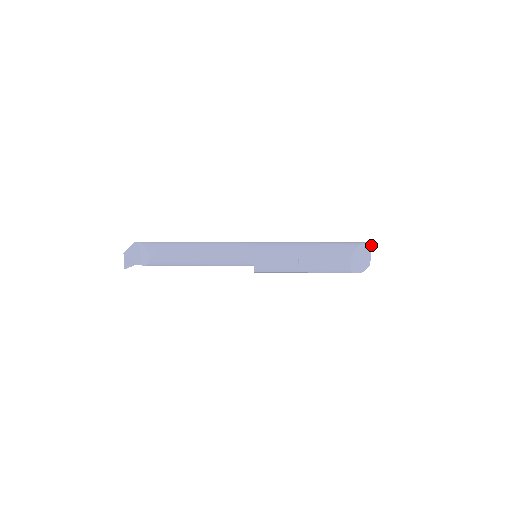
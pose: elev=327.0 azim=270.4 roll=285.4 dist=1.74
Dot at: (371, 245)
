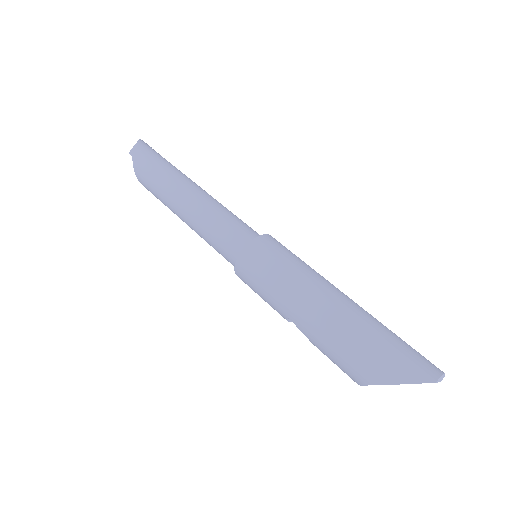
Dot at: (437, 381)
